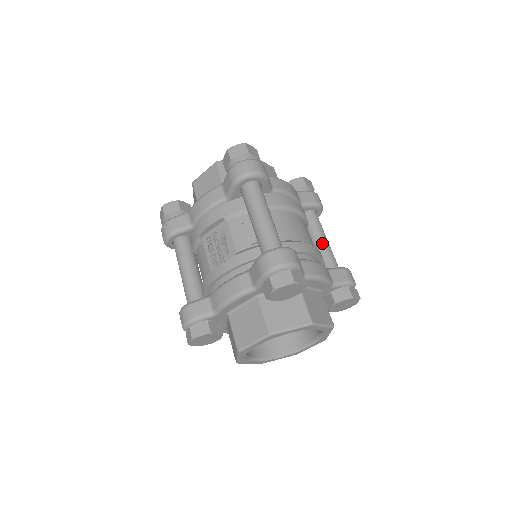
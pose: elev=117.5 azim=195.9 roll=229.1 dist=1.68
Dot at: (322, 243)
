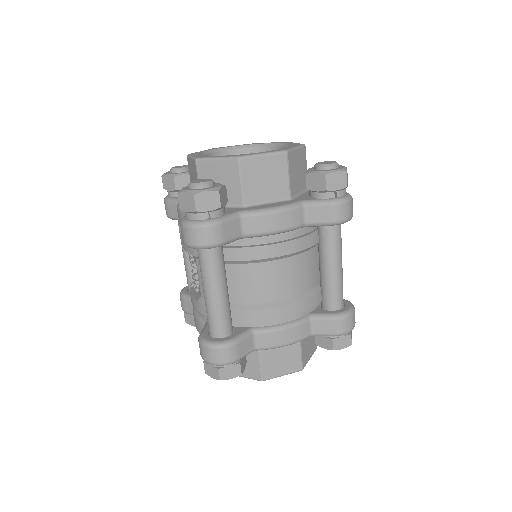
Dot at: (326, 273)
